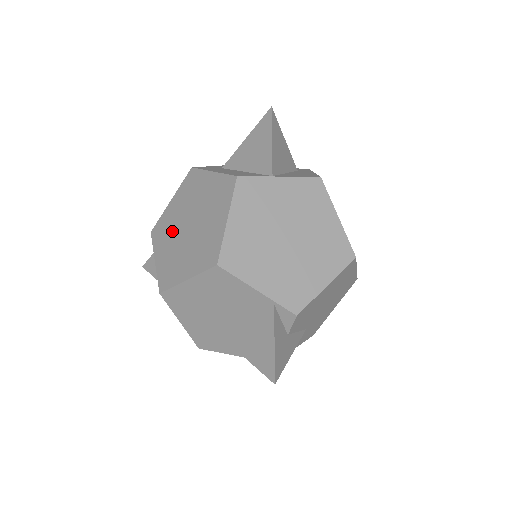
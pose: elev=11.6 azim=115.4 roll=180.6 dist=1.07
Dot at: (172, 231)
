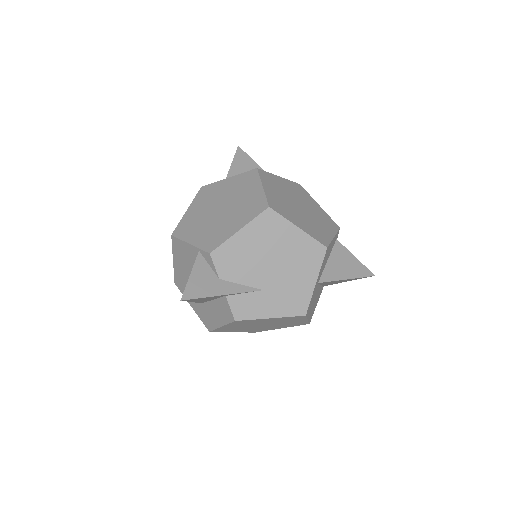
Dot at: occluded
